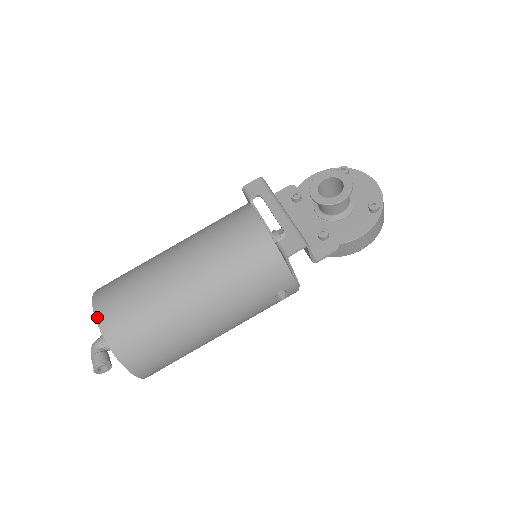
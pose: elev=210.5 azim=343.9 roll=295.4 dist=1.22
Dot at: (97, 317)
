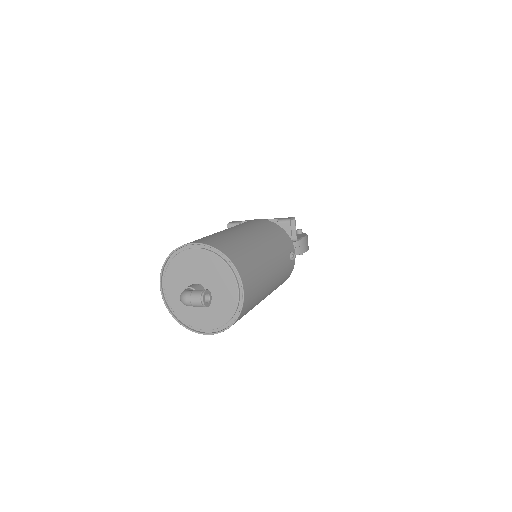
Dot at: (199, 242)
